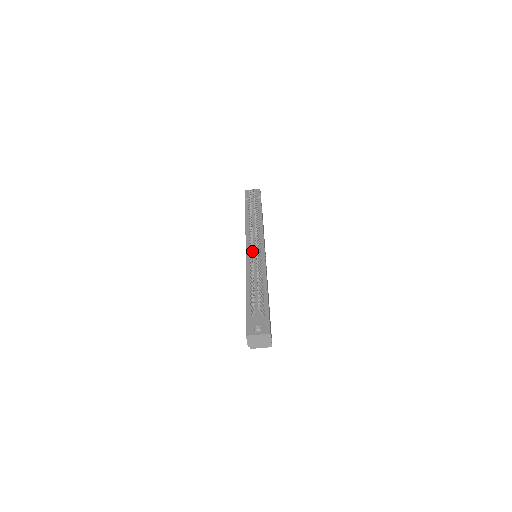
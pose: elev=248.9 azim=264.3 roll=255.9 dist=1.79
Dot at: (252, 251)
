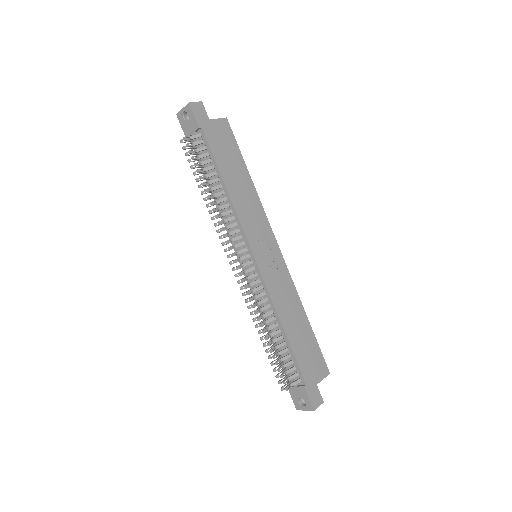
Dot at: occluded
